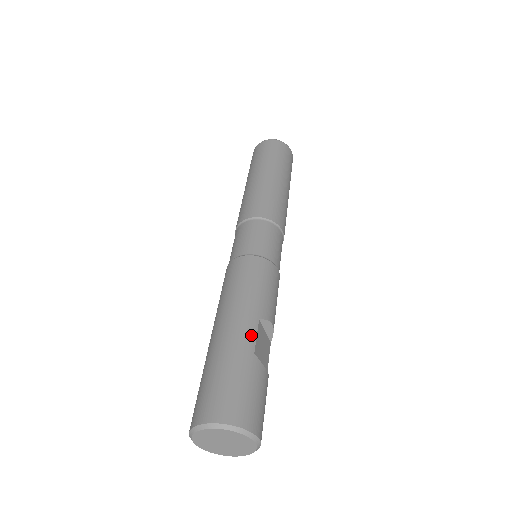
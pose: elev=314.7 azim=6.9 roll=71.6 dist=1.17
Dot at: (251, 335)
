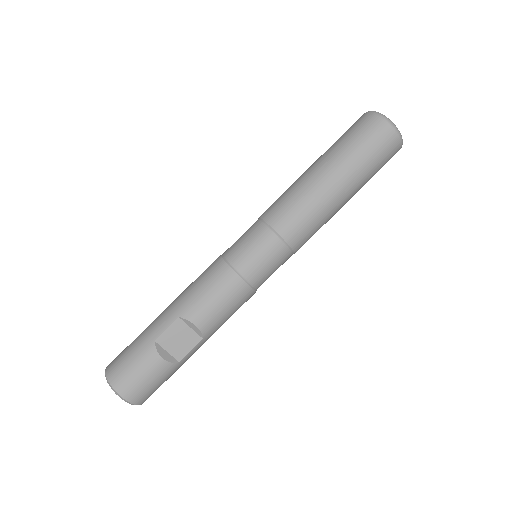
Dot at: (163, 326)
